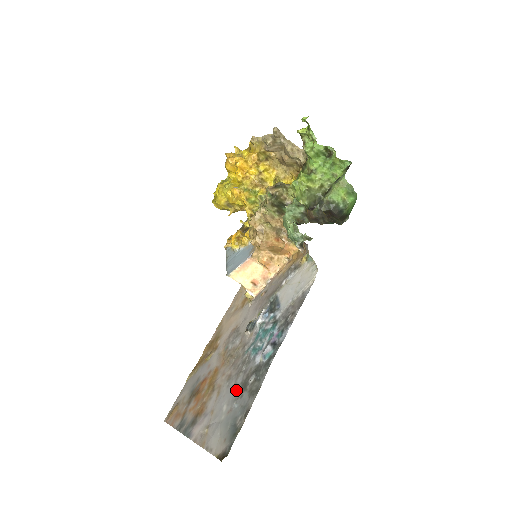
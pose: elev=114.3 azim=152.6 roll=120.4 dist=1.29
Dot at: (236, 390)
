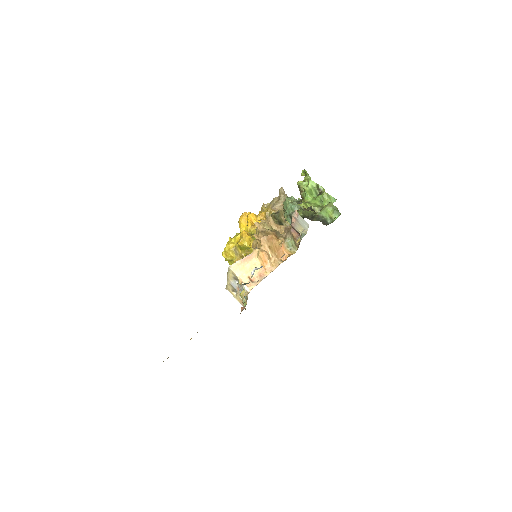
Dot at: occluded
